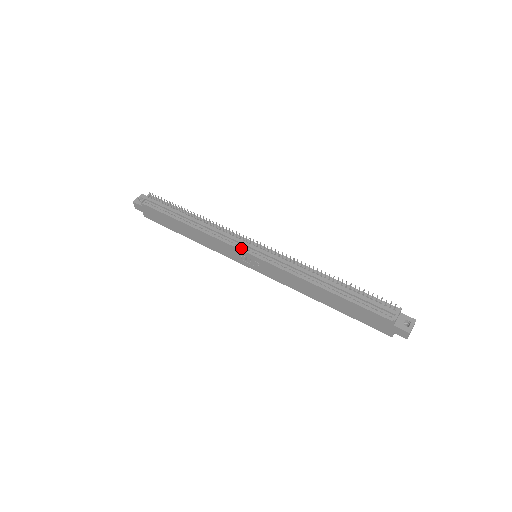
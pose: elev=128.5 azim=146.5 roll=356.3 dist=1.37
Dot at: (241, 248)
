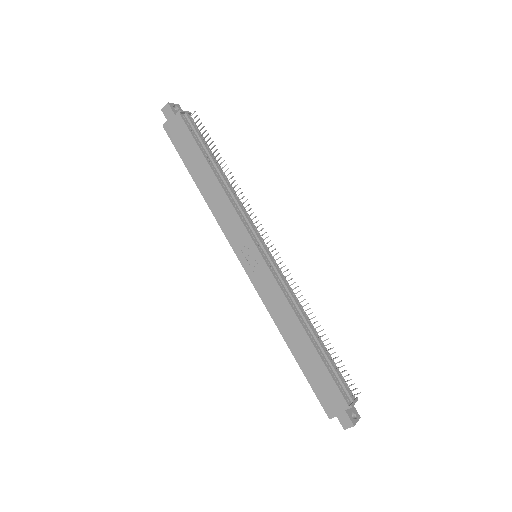
Dot at: (253, 238)
